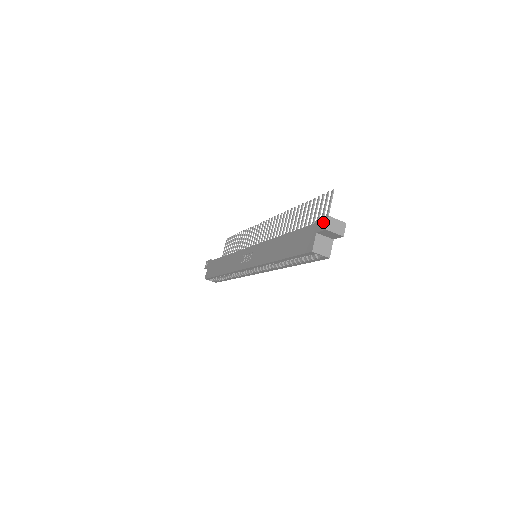
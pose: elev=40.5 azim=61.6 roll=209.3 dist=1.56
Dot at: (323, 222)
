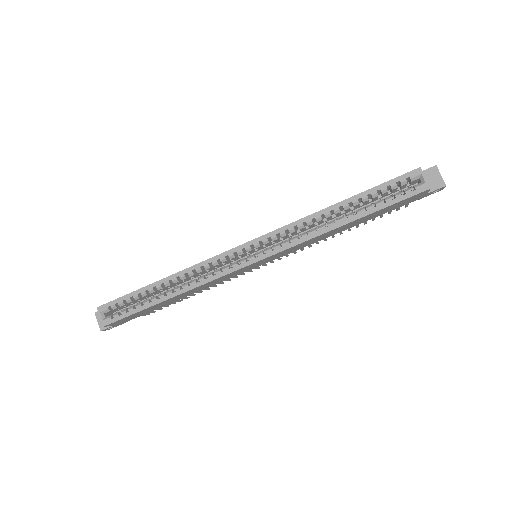
Dot at: occluded
